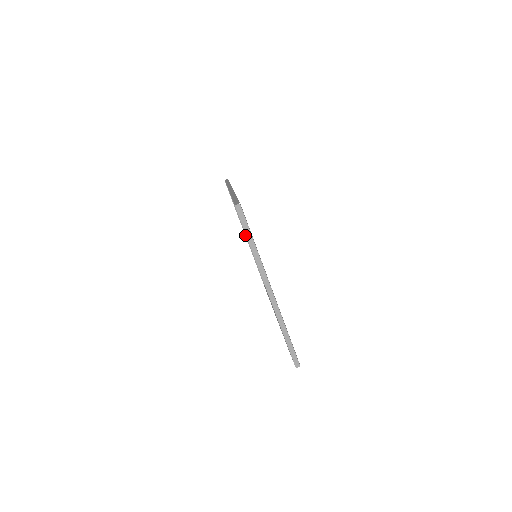
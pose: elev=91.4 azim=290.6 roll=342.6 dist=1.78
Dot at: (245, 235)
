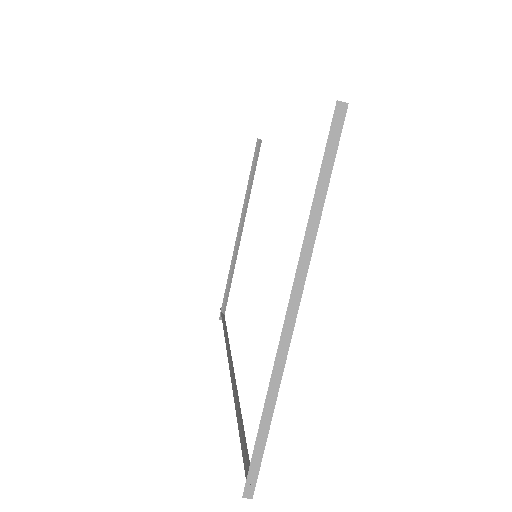
Dot at: (238, 229)
